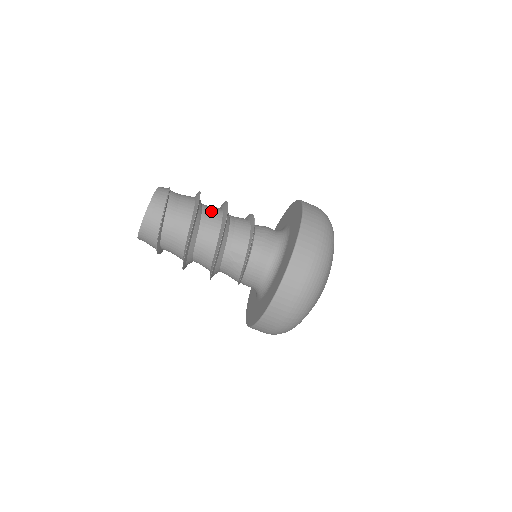
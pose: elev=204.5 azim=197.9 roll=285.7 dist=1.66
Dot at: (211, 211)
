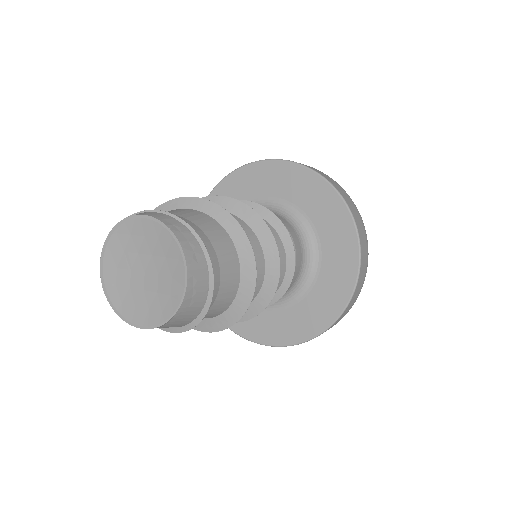
Dot at: occluded
